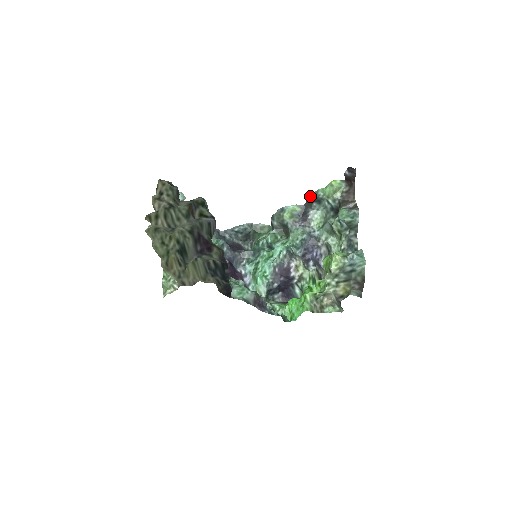
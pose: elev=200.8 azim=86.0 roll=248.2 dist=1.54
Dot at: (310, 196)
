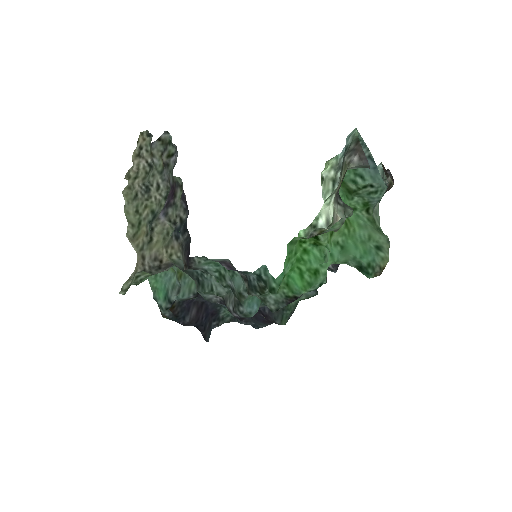
Dot at: occluded
